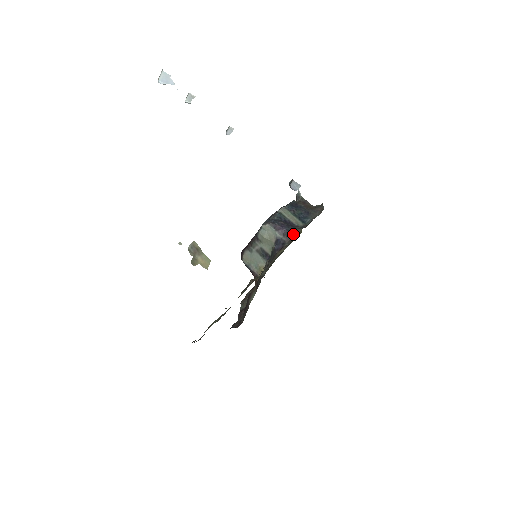
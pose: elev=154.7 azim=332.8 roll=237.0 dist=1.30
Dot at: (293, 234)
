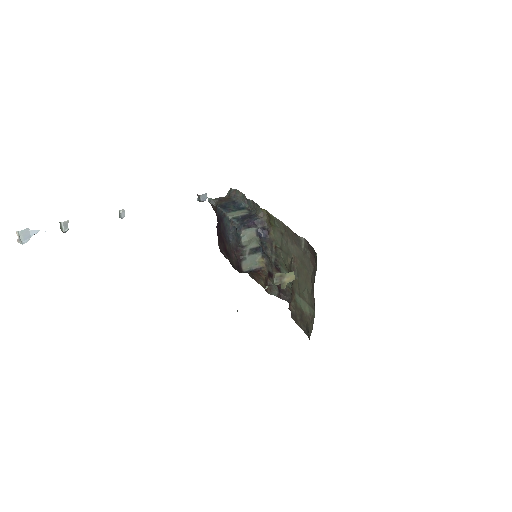
Dot at: (261, 218)
